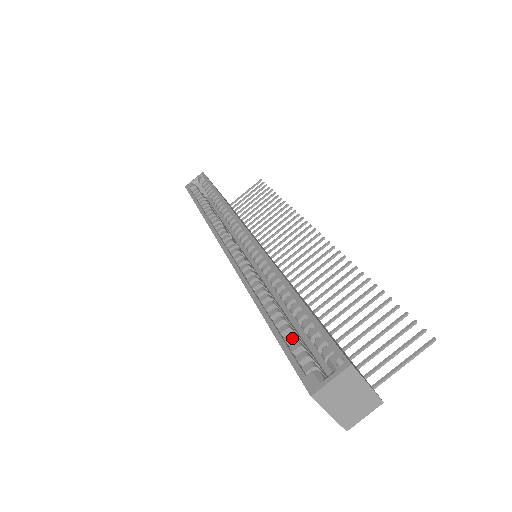
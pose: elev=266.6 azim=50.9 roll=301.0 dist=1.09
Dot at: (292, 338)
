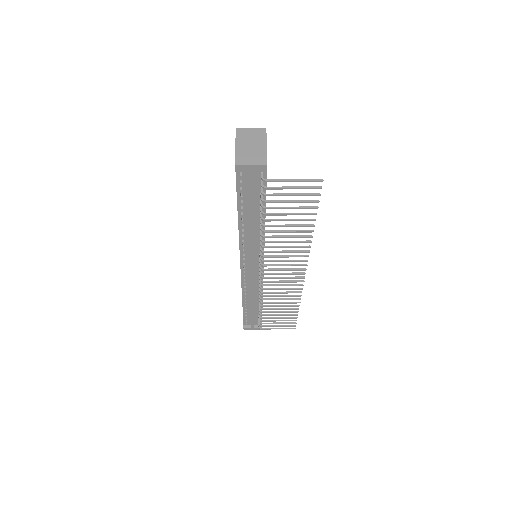
Dot at: occluded
